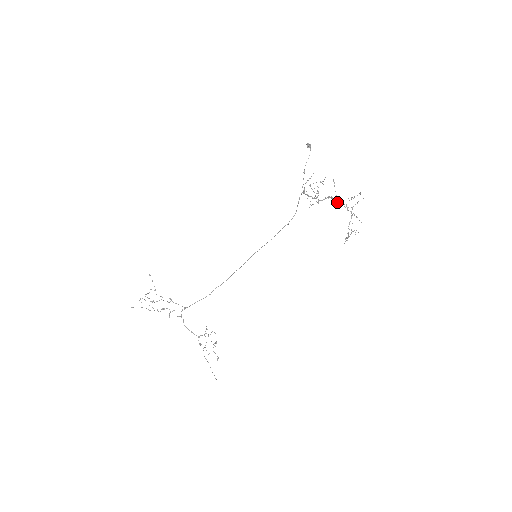
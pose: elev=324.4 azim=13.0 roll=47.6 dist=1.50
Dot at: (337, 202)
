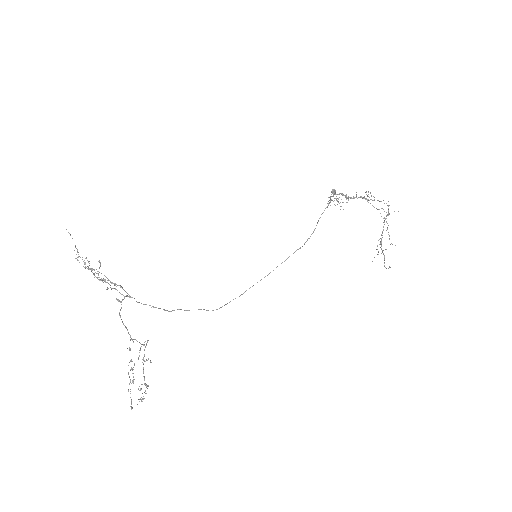
Dot at: (371, 196)
